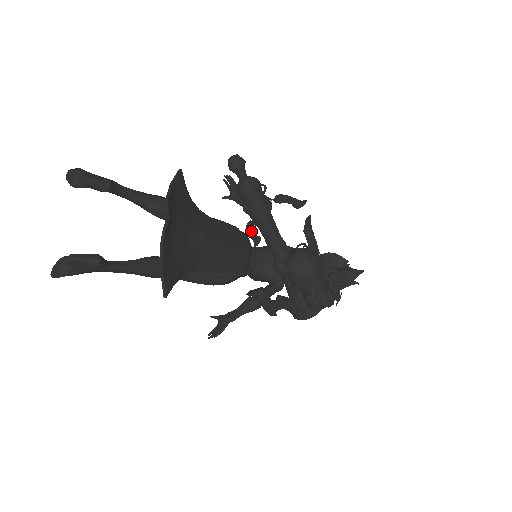
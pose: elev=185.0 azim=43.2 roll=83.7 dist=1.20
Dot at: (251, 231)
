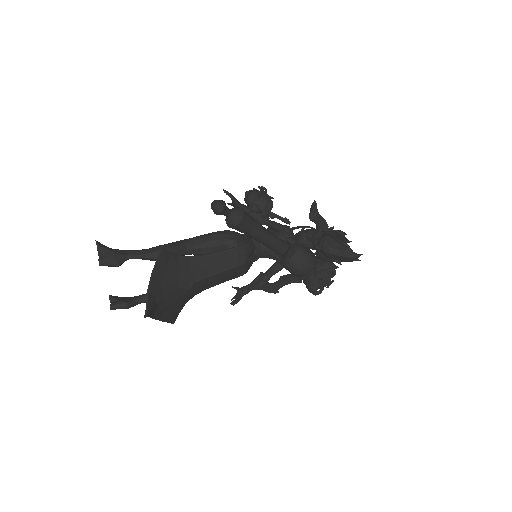
Dot at: occluded
